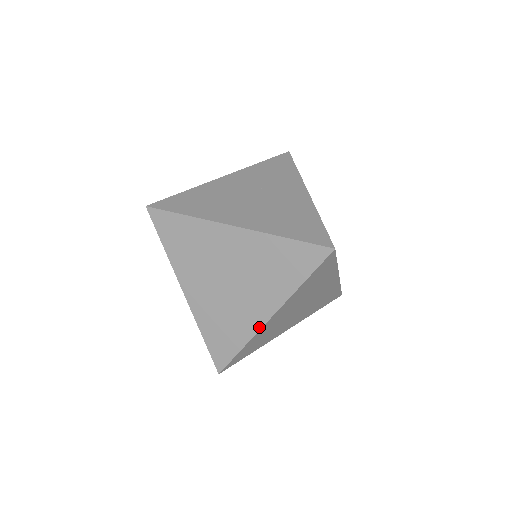
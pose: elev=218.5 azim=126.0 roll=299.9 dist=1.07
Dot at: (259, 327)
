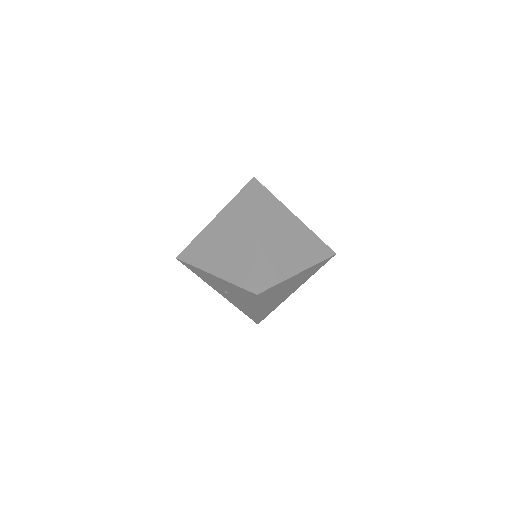
Dot at: (254, 244)
